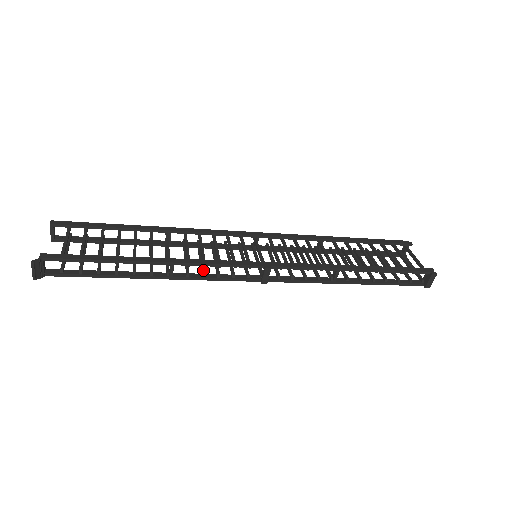
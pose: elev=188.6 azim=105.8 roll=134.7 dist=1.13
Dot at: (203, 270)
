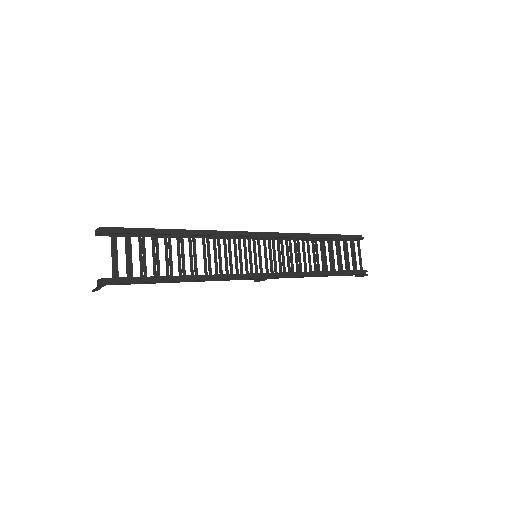
Dot at: occluded
